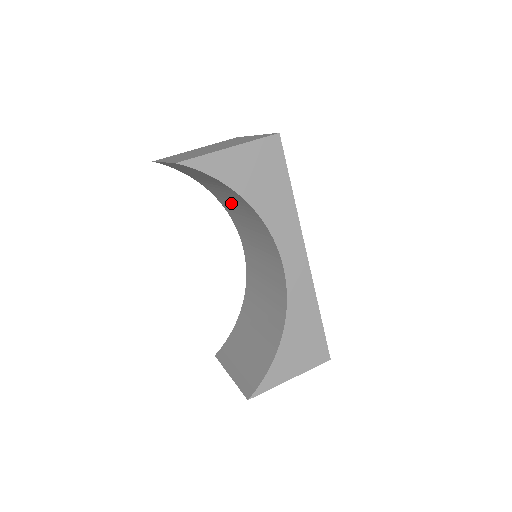
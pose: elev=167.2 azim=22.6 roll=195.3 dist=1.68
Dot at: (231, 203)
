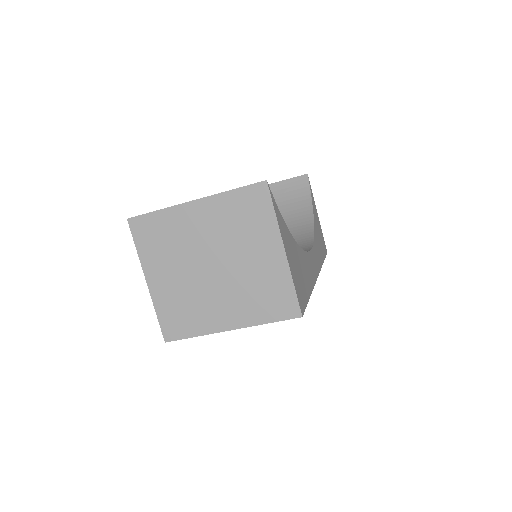
Dot at: occluded
